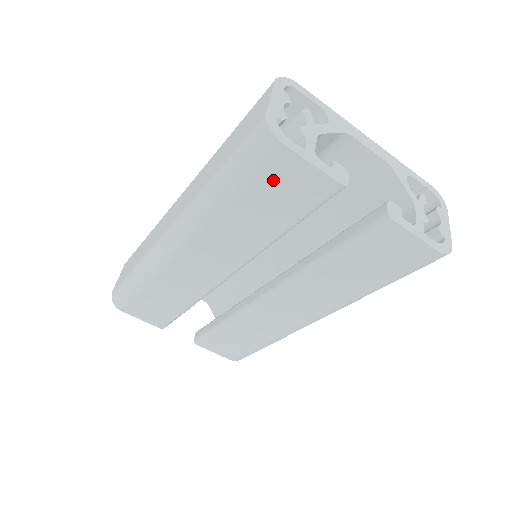
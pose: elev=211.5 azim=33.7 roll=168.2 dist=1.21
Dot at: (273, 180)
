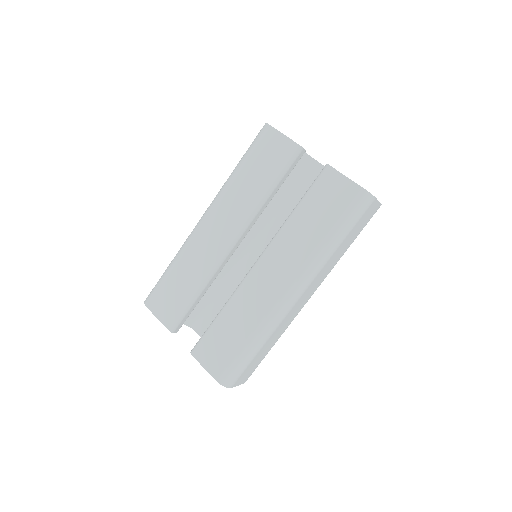
Dot at: (265, 149)
